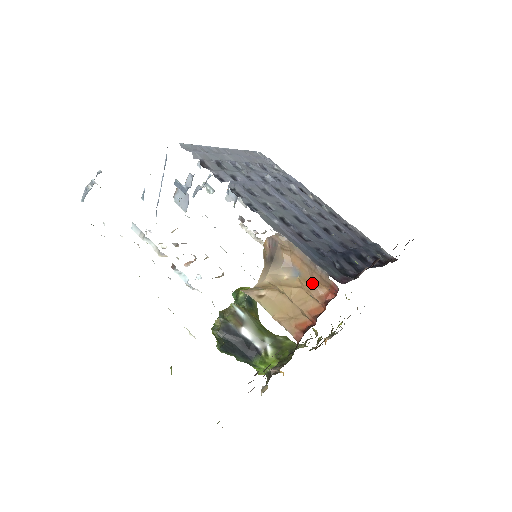
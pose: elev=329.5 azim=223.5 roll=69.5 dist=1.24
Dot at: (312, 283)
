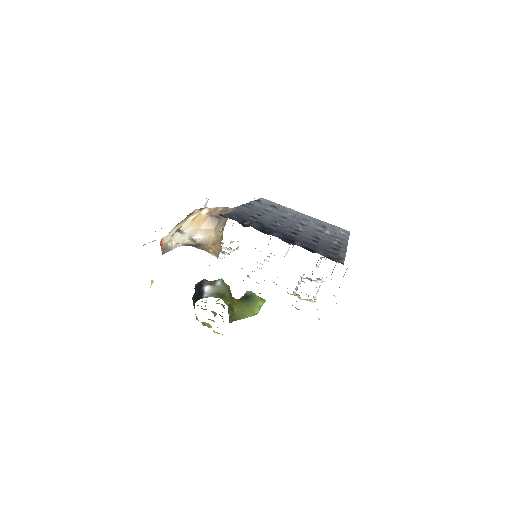
Dot at: occluded
